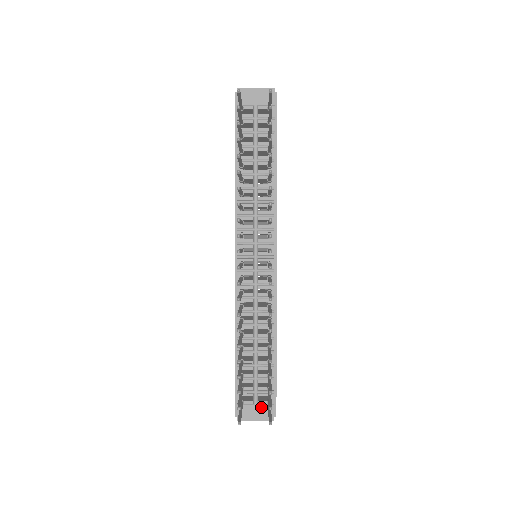
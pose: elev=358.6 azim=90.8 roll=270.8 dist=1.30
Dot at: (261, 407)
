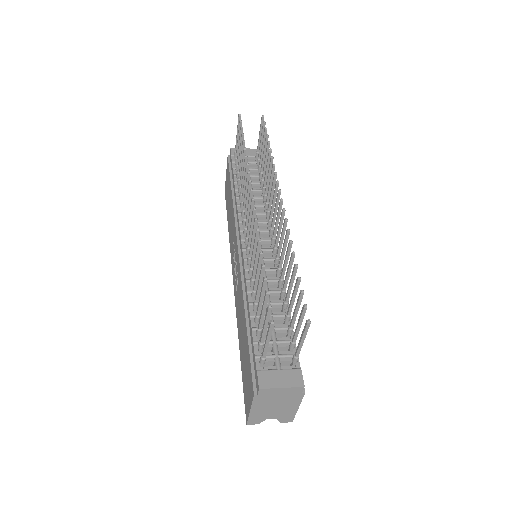
Dot at: (286, 371)
